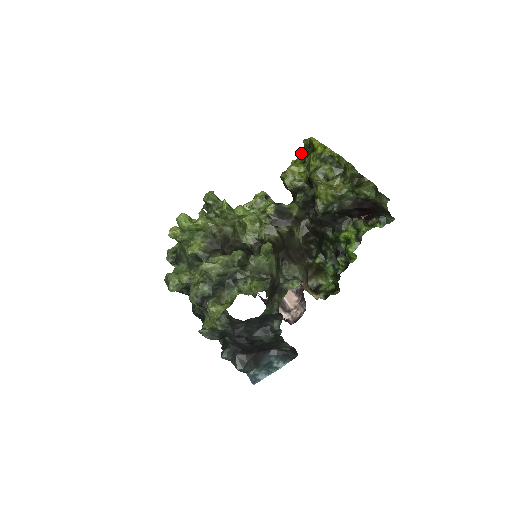
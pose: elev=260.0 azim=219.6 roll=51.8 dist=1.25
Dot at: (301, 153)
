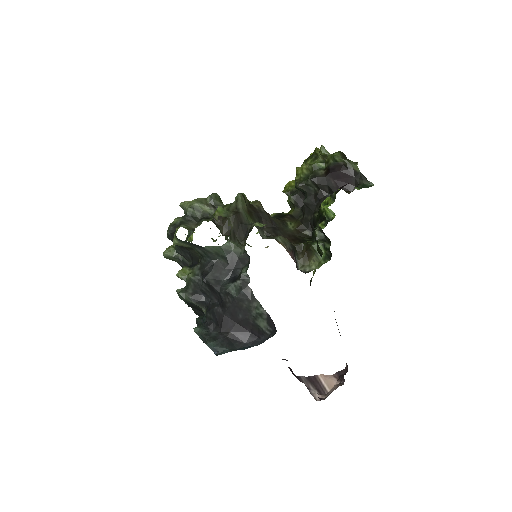
Dot at: occluded
